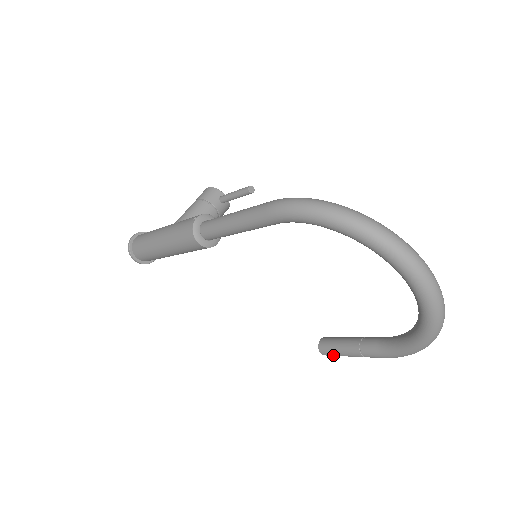
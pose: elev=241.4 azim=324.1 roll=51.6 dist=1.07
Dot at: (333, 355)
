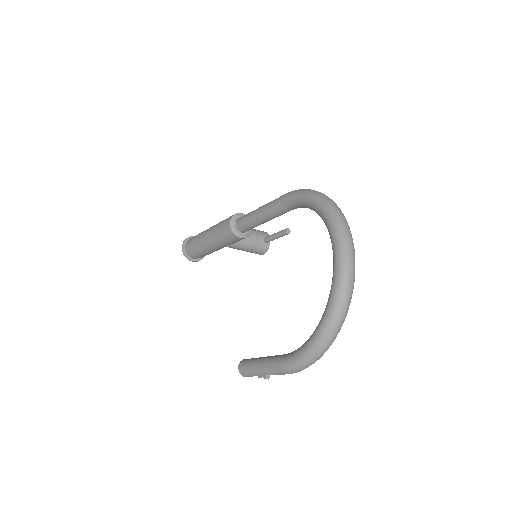
Dot at: (246, 369)
